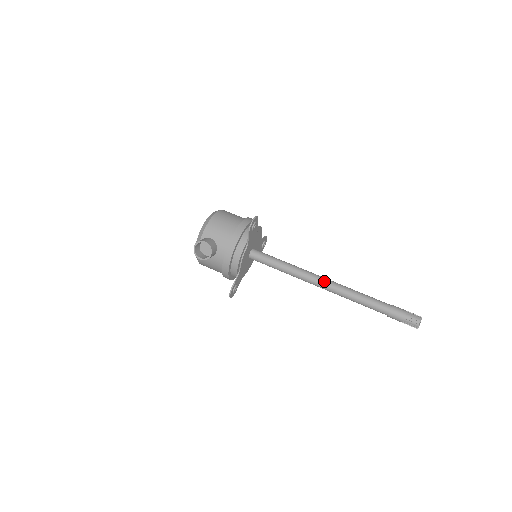
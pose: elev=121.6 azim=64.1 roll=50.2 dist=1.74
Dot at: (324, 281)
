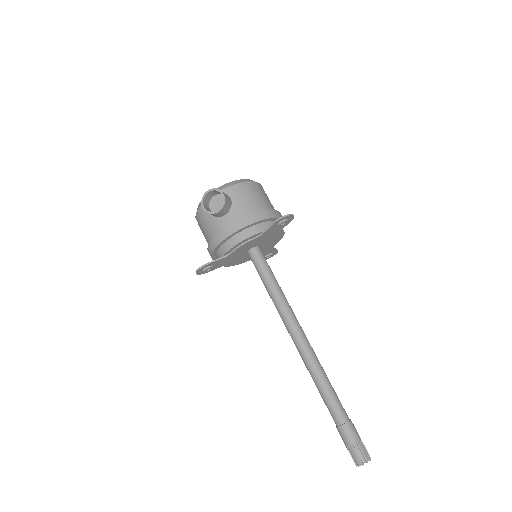
Dot at: (303, 336)
